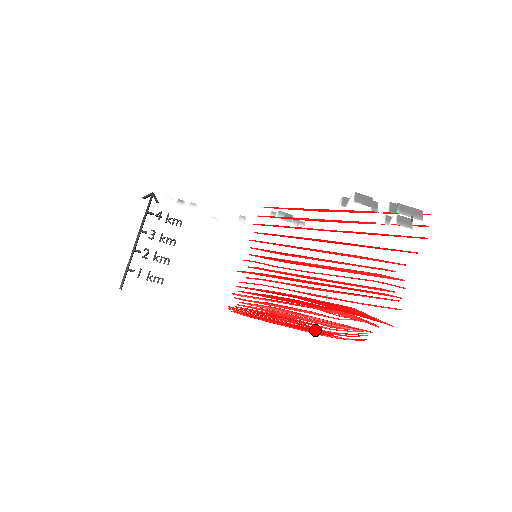
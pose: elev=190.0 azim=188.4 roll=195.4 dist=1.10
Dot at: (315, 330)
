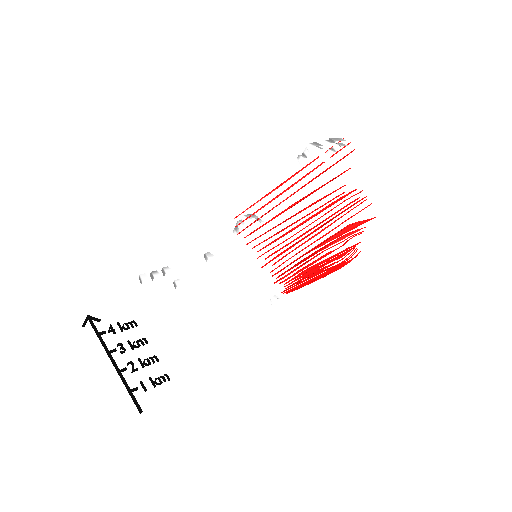
Dot at: (335, 267)
